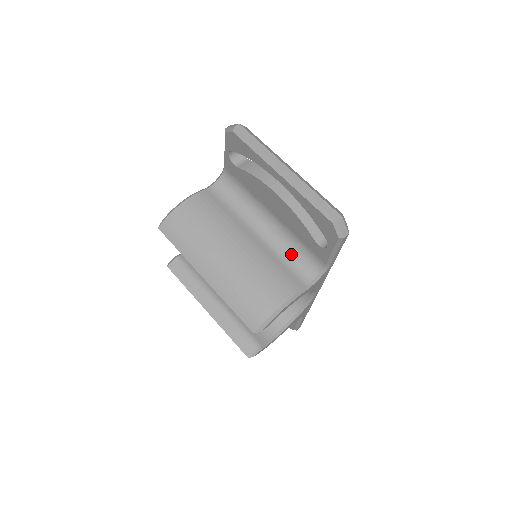
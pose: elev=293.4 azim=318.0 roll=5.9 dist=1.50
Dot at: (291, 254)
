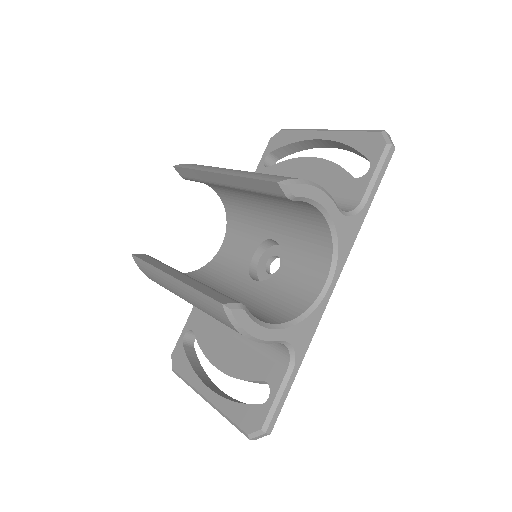
Dot at: occluded
